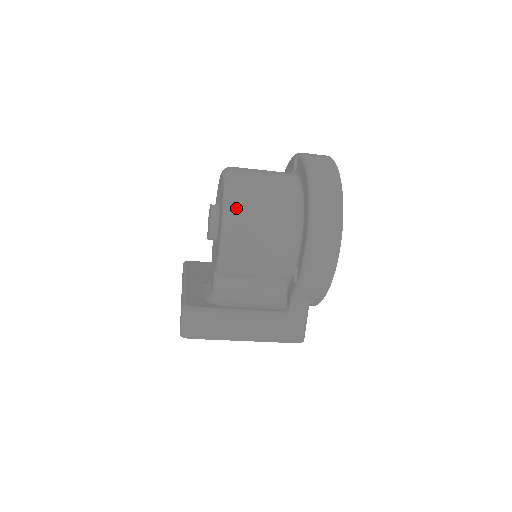
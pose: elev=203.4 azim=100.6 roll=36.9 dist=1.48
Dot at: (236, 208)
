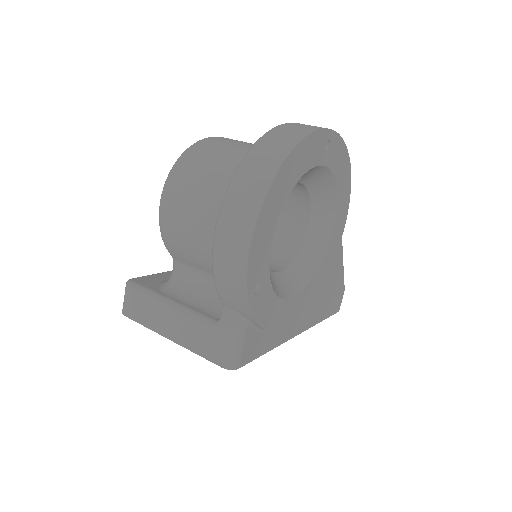
Dot at: (175, 175)
